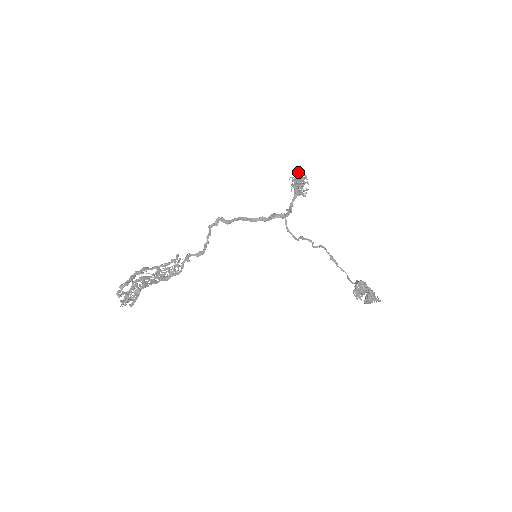
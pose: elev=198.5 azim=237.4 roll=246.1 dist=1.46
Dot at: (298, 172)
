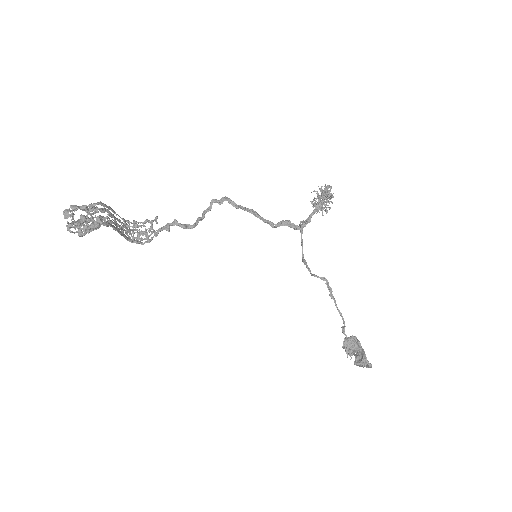
Dot at: occluded
